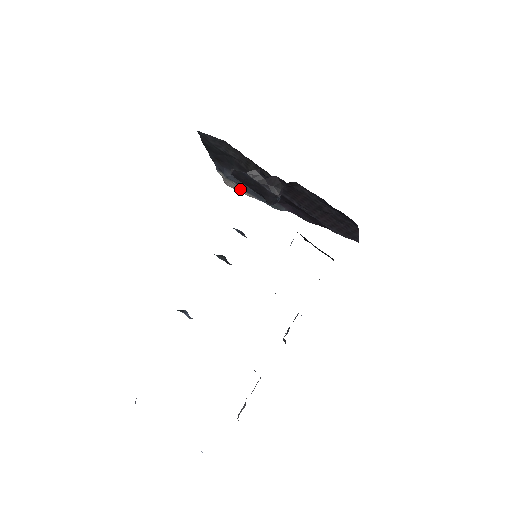
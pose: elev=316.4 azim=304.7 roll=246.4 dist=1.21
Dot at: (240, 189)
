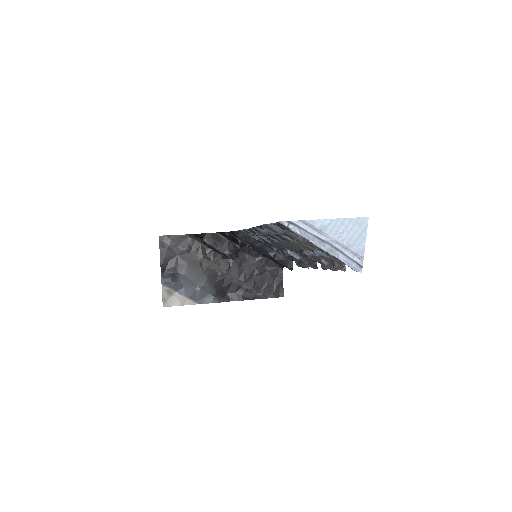
Dot at: (181, 299)
